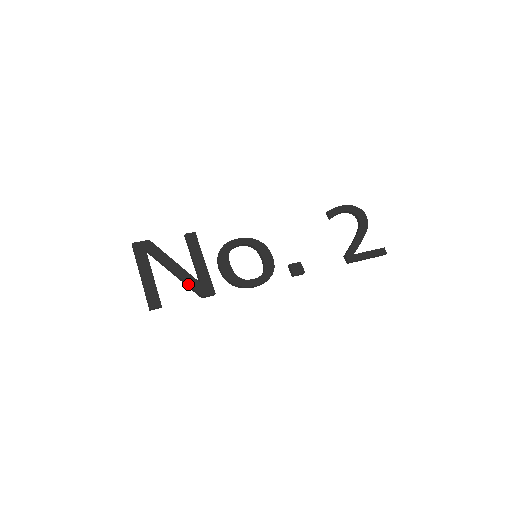
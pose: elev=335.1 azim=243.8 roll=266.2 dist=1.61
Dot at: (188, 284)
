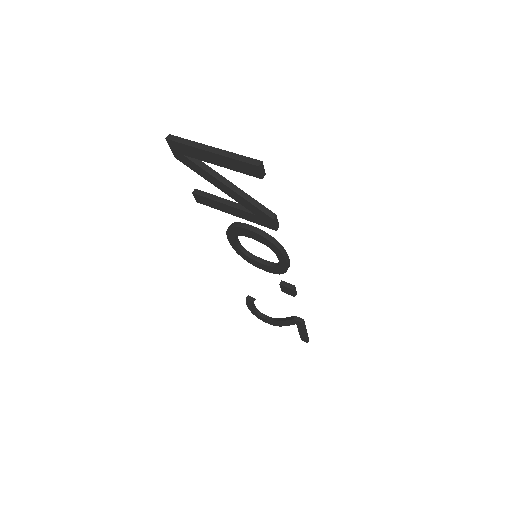
Dot at: (253, 198)
